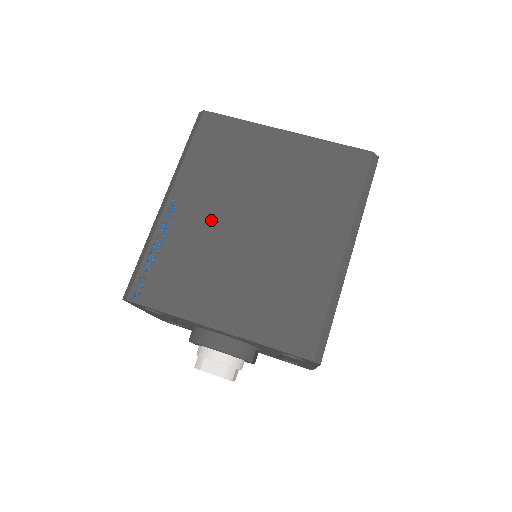
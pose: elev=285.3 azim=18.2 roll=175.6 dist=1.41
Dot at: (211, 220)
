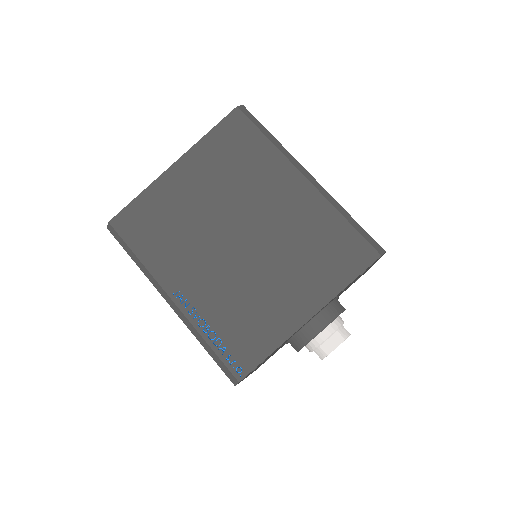
Dot at: (212, 271)
